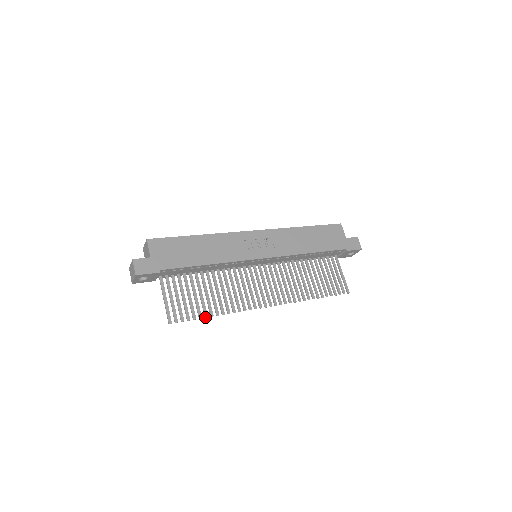
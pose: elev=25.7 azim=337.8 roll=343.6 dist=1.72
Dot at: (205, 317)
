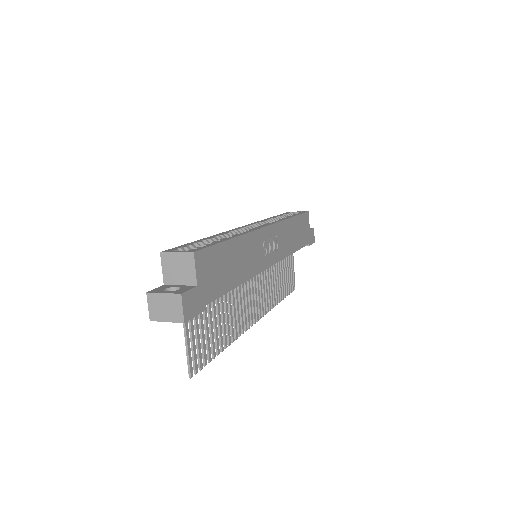
Dot at: occluded
